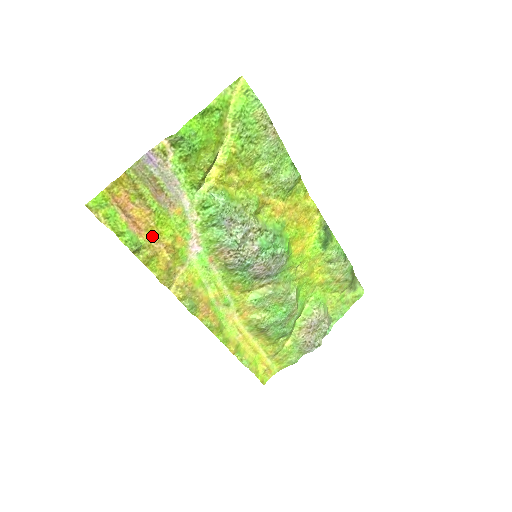
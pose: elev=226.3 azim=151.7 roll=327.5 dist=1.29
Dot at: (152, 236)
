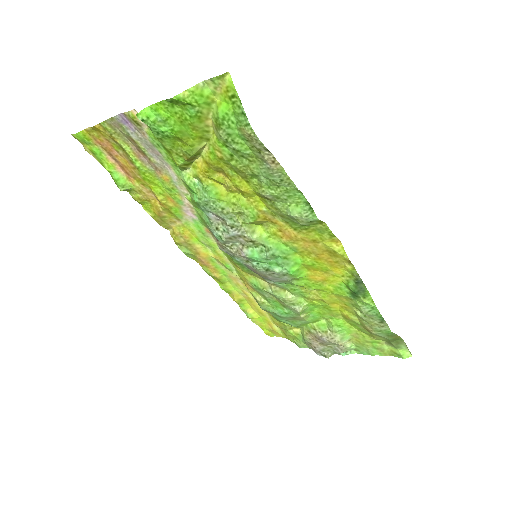
Dot at: (142, 185)
